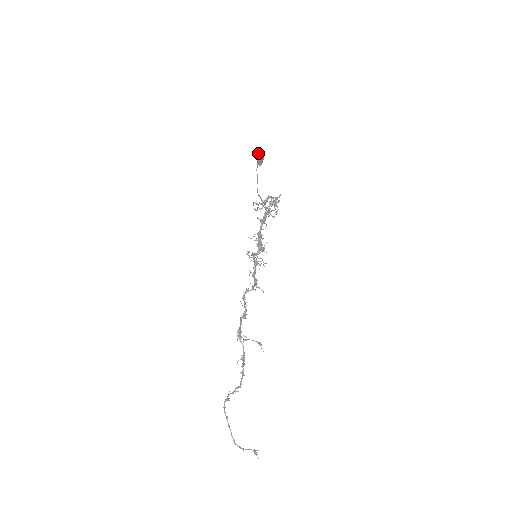
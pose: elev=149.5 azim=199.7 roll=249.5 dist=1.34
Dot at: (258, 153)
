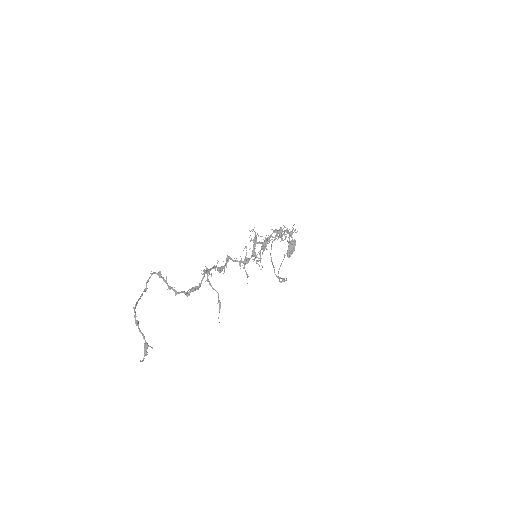
Dot at: (291, 242)
